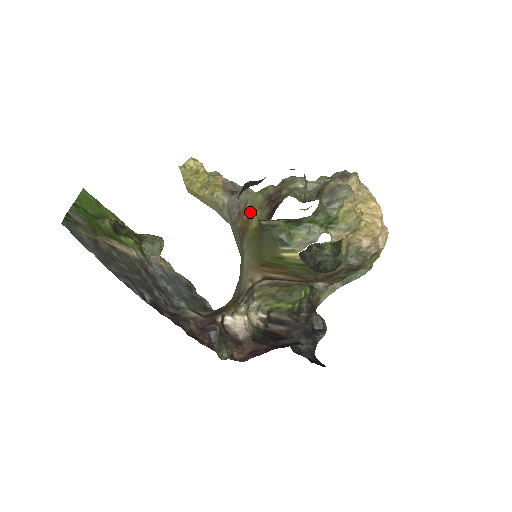
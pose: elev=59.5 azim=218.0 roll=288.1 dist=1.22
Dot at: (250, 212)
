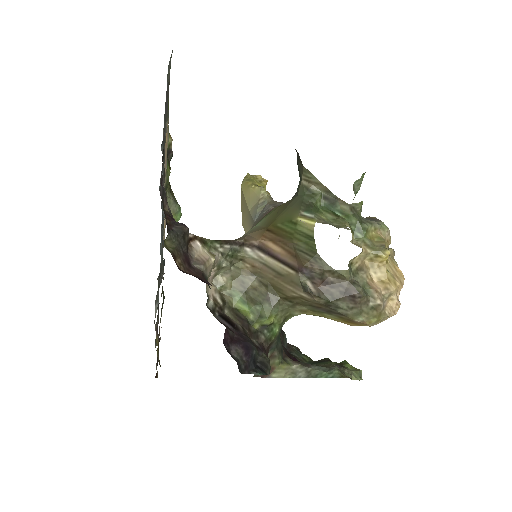
Dot at: occluded
